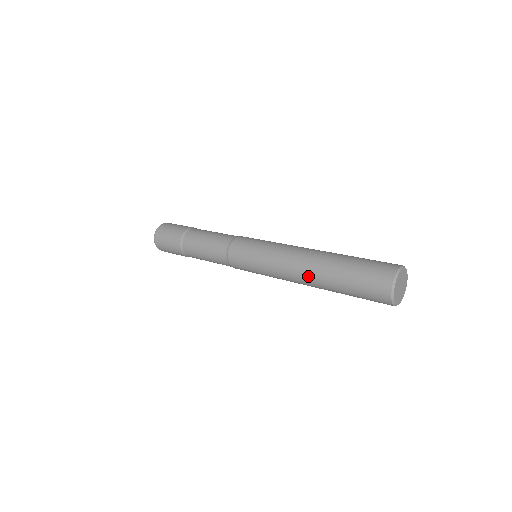
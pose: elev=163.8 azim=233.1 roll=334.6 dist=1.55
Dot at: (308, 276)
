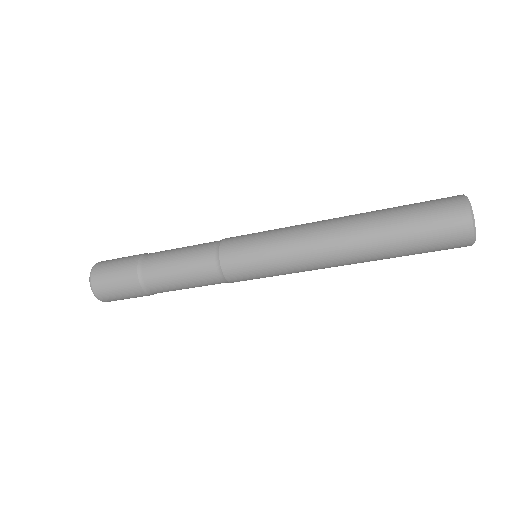
Dot at: (349, 238)
